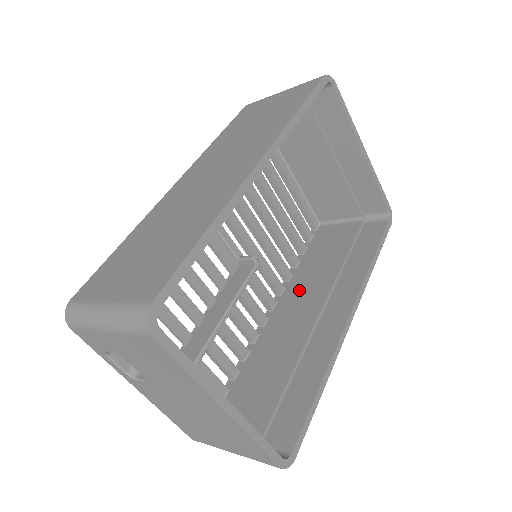
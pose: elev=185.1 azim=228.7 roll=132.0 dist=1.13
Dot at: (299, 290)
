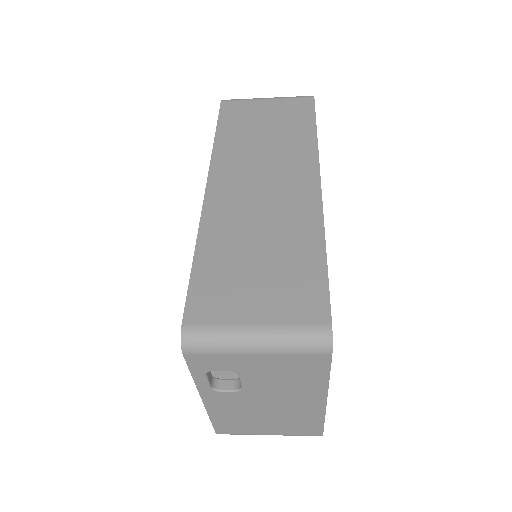
Dot at: occluded
